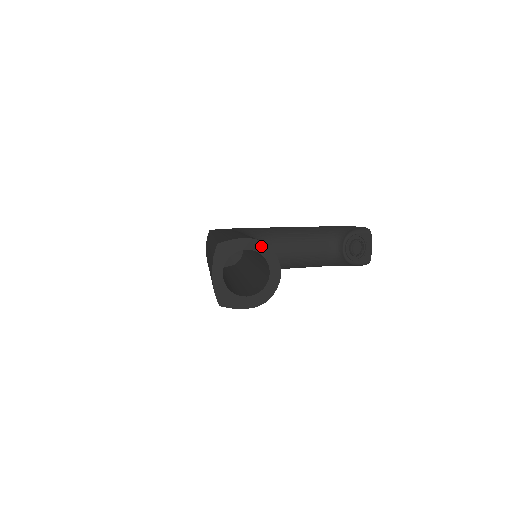
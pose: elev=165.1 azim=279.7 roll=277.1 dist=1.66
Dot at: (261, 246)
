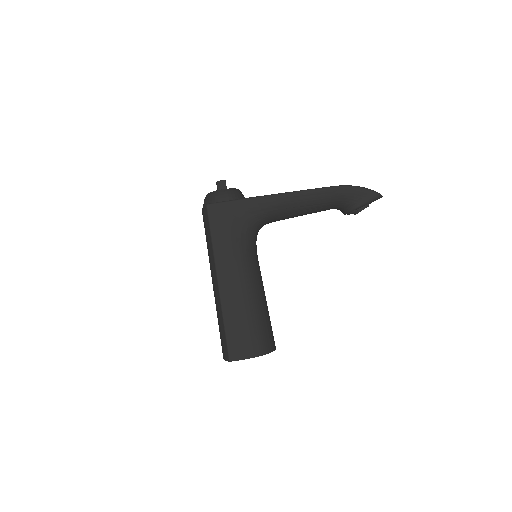
Dot at: (264, 354)
